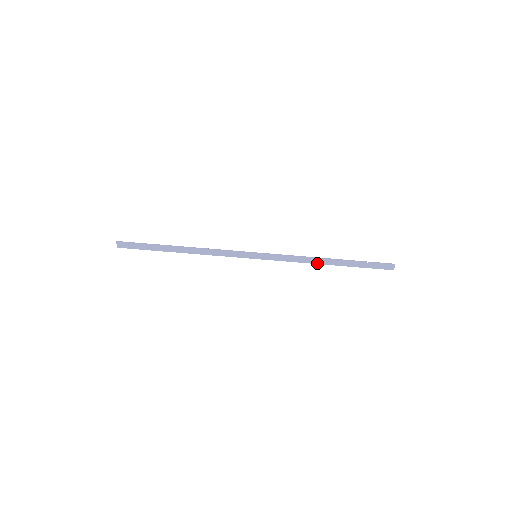
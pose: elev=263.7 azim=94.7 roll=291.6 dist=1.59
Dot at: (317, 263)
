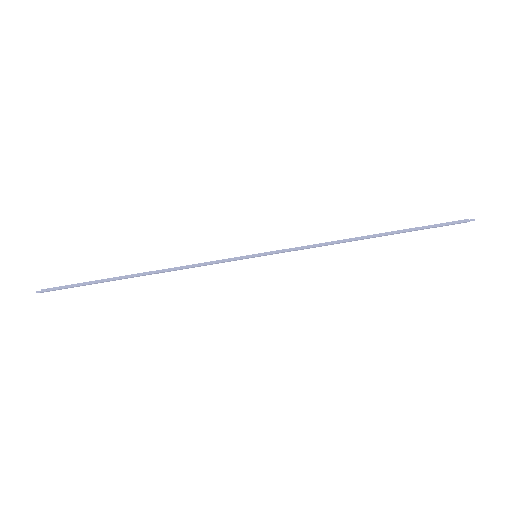
Dot at: (351, 241)
